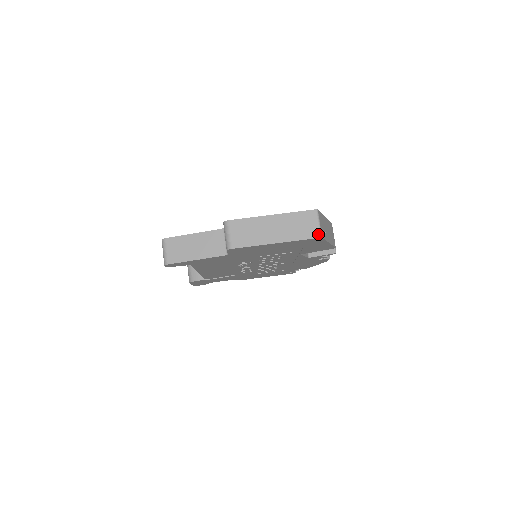
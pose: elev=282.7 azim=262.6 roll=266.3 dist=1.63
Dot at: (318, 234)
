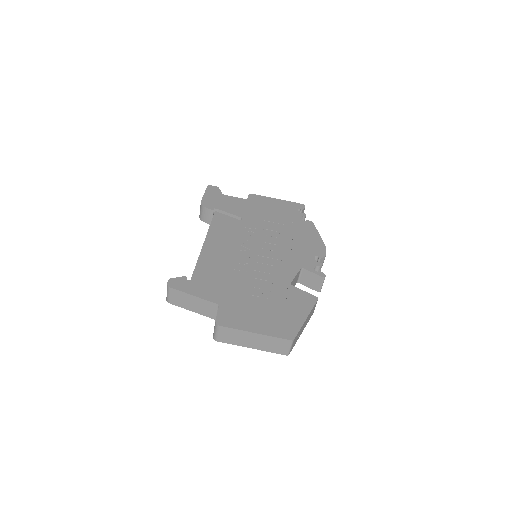
Dot at: (286, 353)
